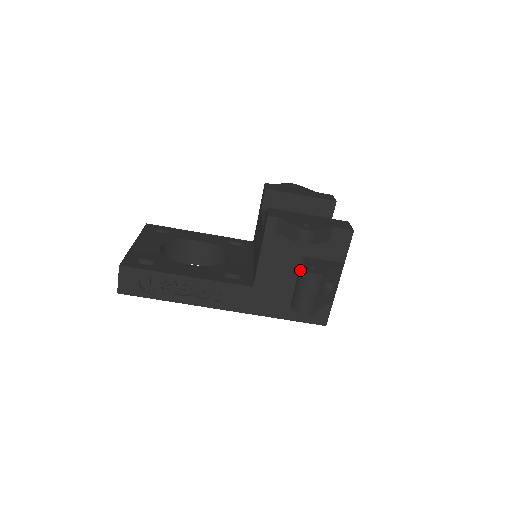
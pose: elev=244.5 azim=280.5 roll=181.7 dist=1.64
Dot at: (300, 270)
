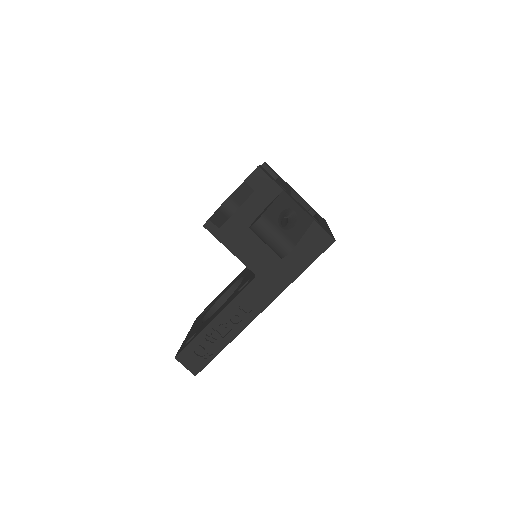
Dot at: occluded
